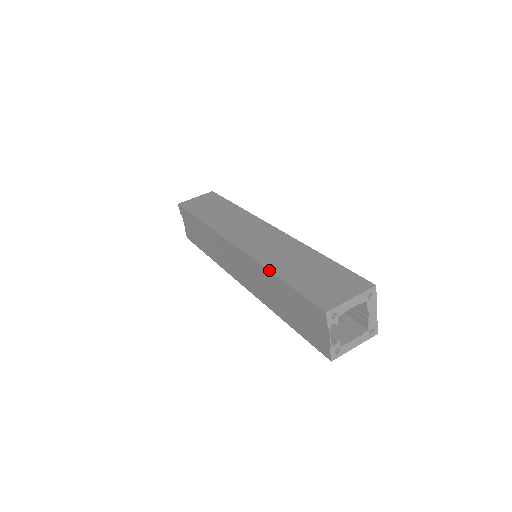
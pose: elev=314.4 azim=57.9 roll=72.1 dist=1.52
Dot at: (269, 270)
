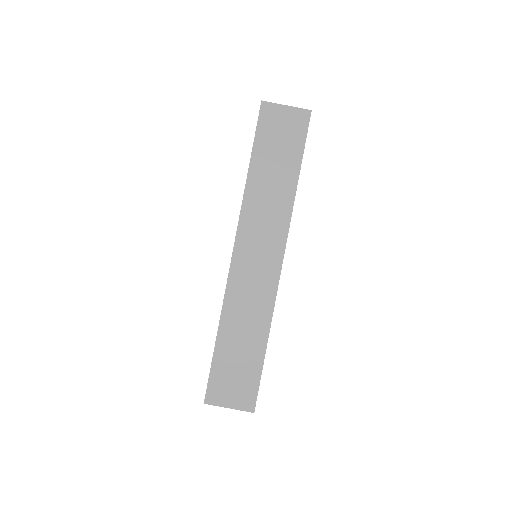
Dot at: (219, 322)
